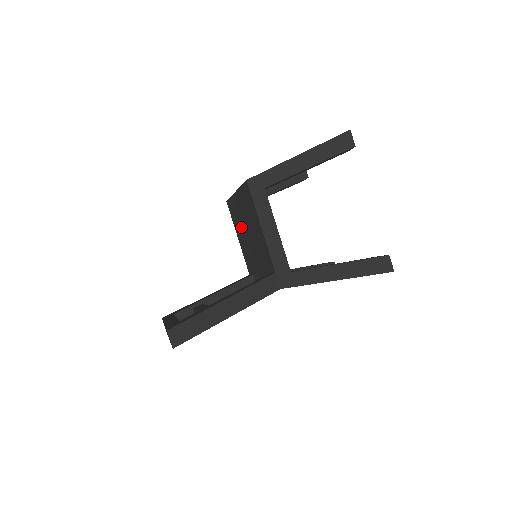
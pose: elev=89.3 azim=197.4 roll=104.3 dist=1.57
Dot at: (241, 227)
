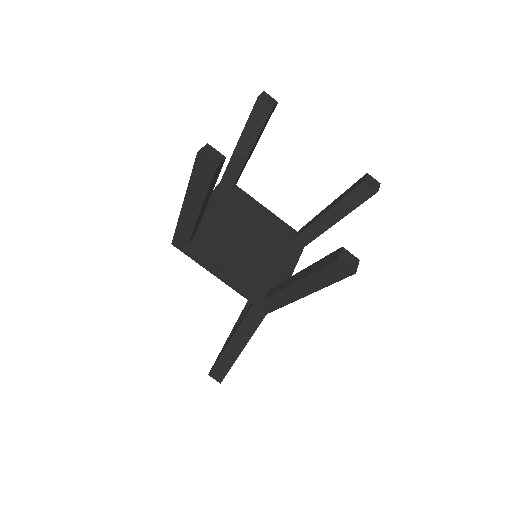
Dot at: occluded
